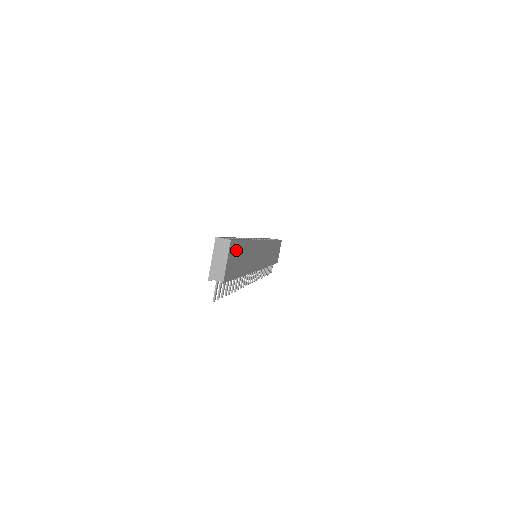
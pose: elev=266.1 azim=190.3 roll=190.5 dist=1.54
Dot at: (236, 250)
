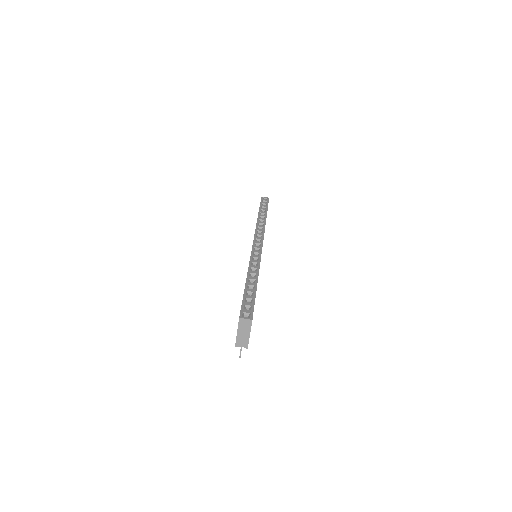
Dot at: occluded
